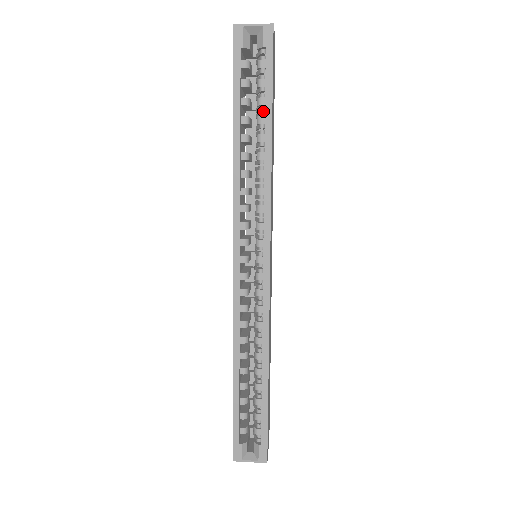
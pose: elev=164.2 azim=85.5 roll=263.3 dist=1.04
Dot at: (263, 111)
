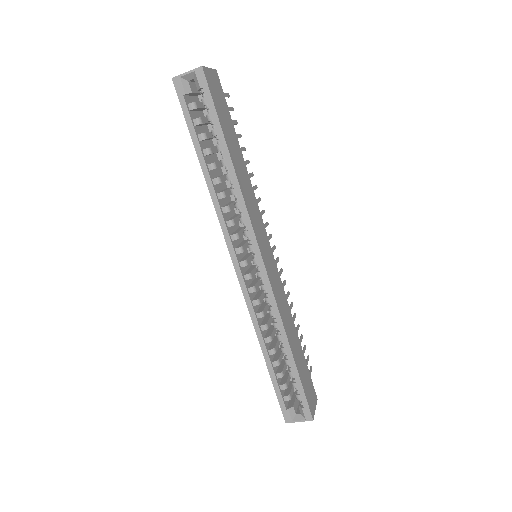
Dot at: occluded
